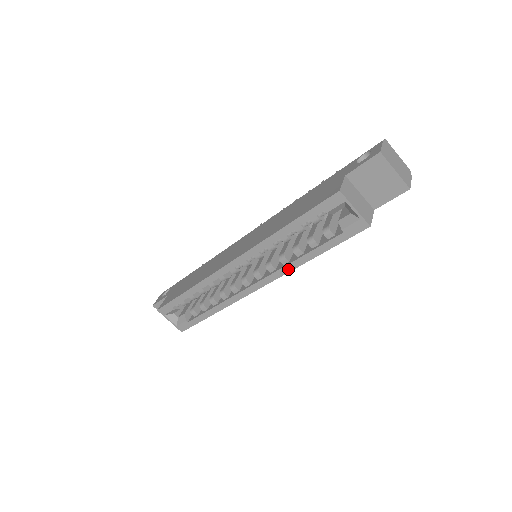
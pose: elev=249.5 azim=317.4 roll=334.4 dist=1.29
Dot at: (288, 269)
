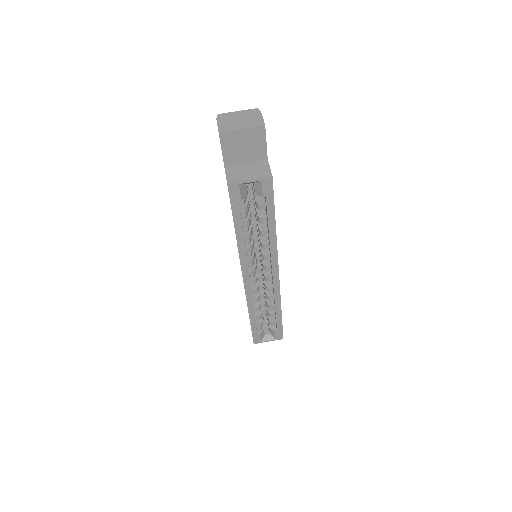
Dot at: (274, 248)
